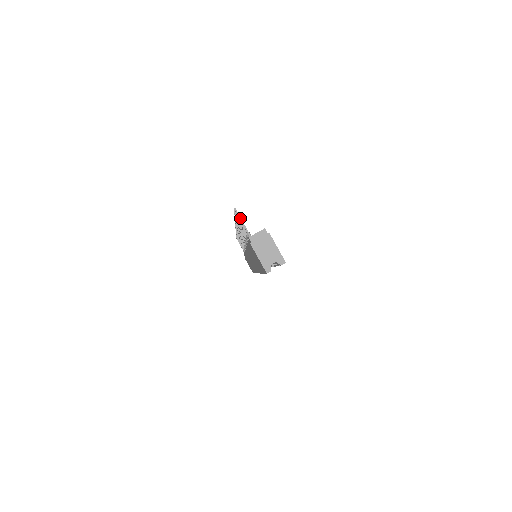
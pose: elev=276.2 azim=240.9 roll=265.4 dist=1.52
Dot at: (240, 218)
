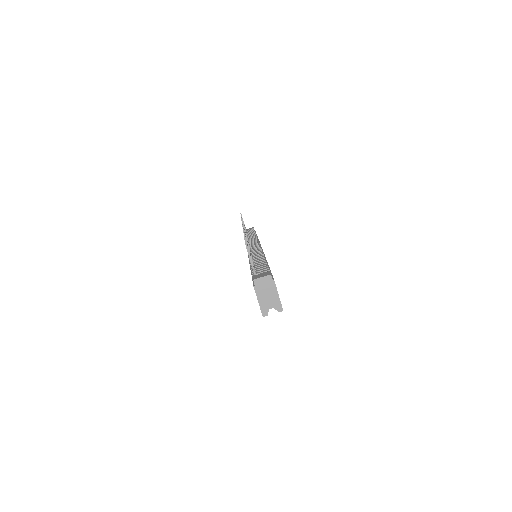
Dot at: (249, 254)
